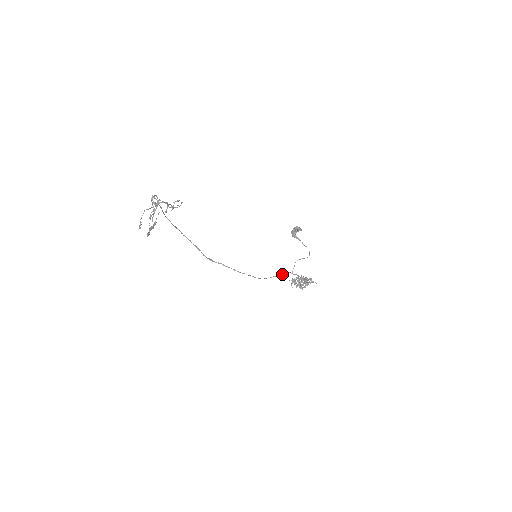
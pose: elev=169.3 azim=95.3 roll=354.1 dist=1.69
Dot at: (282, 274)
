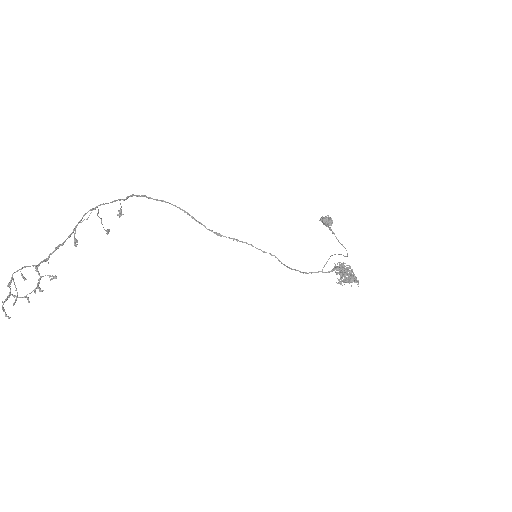
Dot at: (305, 272)
